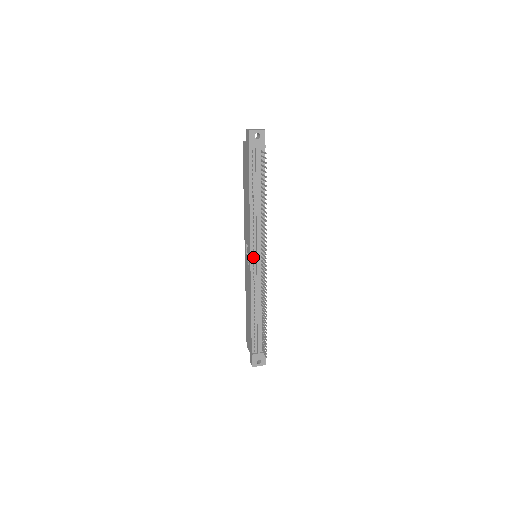
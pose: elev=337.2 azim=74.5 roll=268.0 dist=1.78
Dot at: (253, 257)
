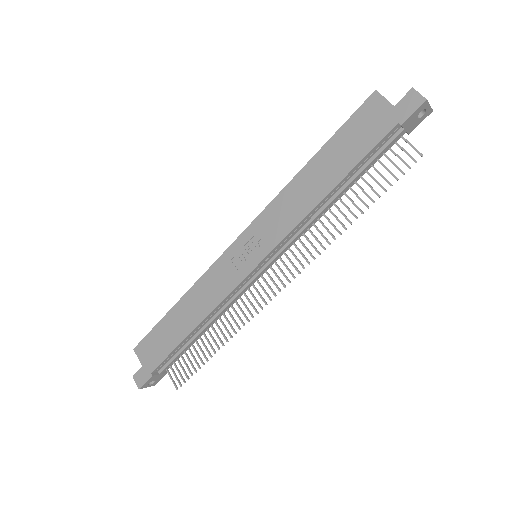
Dot at: (259, 261)
